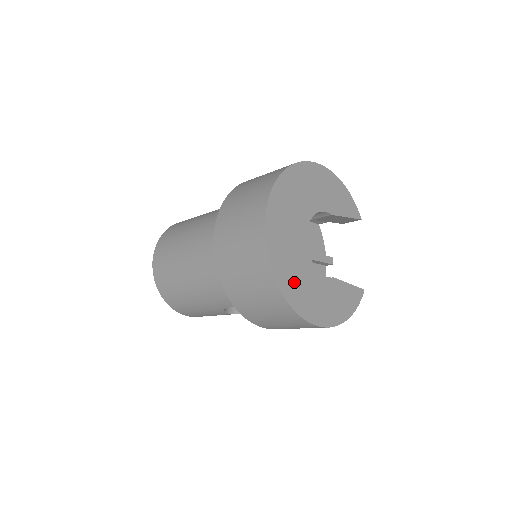
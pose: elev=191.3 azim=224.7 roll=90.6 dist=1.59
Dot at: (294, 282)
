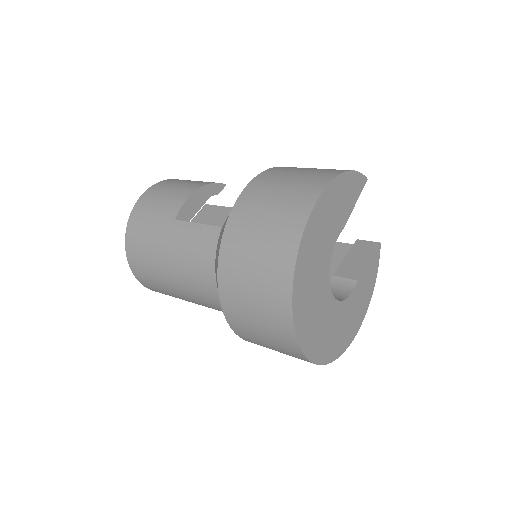
Dot at: (333, 341)
